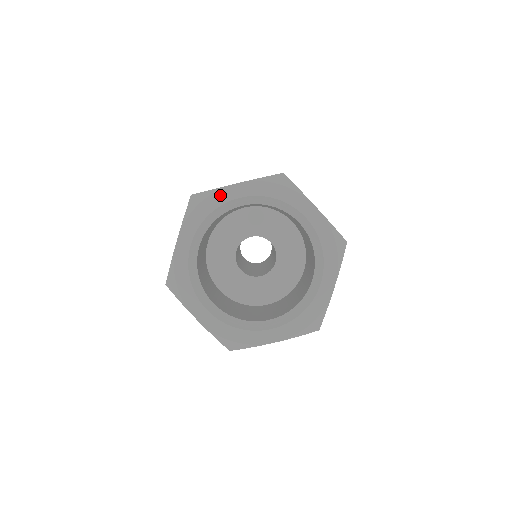
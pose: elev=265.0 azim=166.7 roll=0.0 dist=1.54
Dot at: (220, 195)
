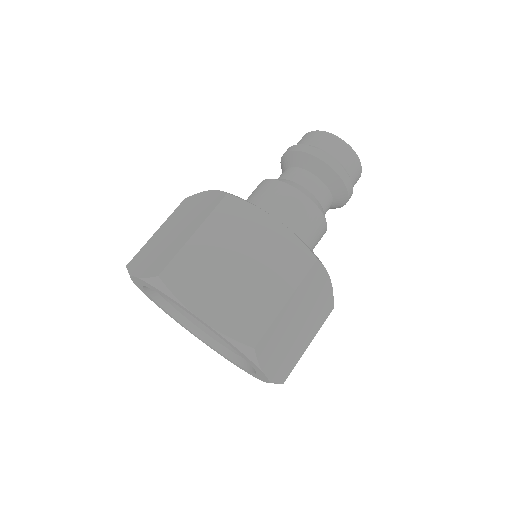
Dot at: (135, 280)
